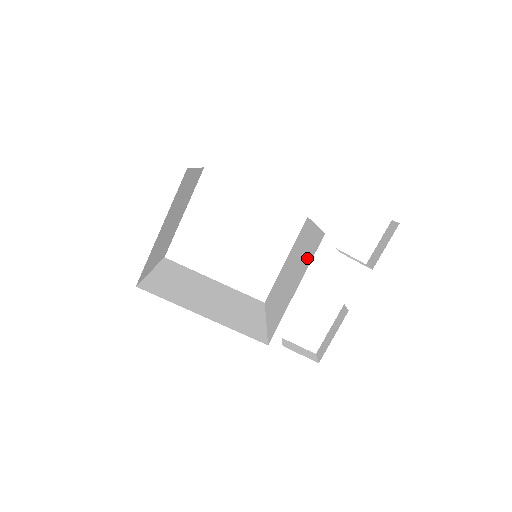
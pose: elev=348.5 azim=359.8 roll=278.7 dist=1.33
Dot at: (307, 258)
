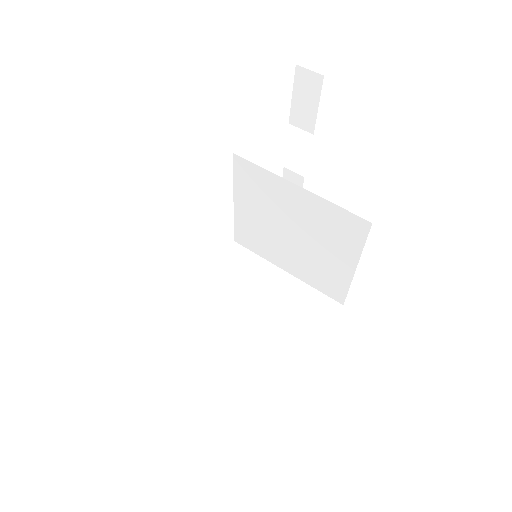
Dot at: (341, 237)
